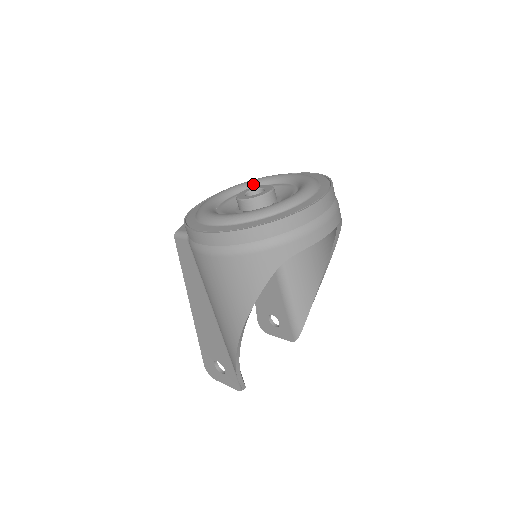
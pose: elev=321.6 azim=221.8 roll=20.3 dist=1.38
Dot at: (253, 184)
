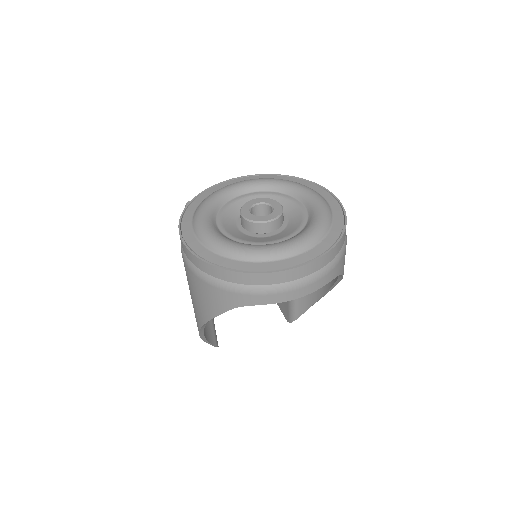
Dot at: (279, 187)
